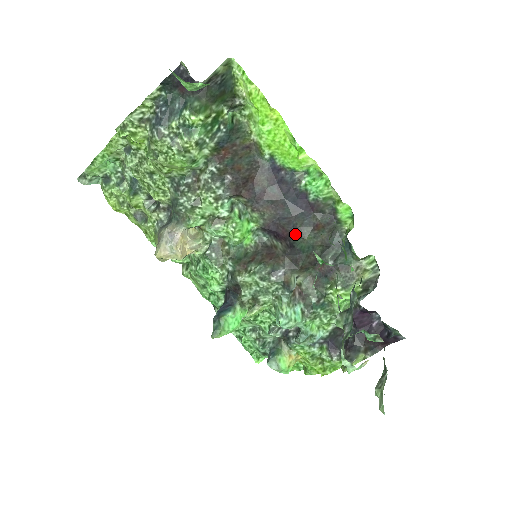
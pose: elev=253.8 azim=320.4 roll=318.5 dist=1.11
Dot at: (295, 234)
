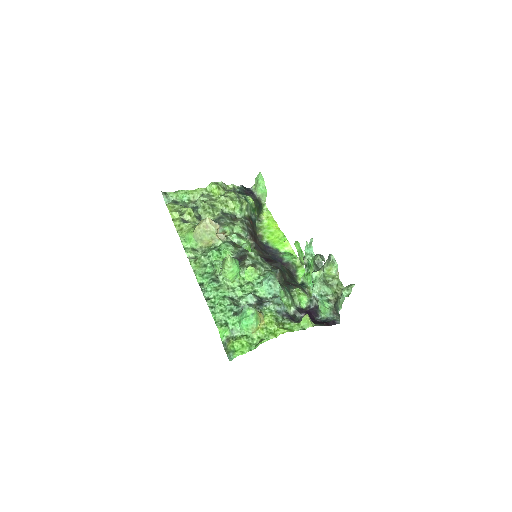
Dot at: occluded
